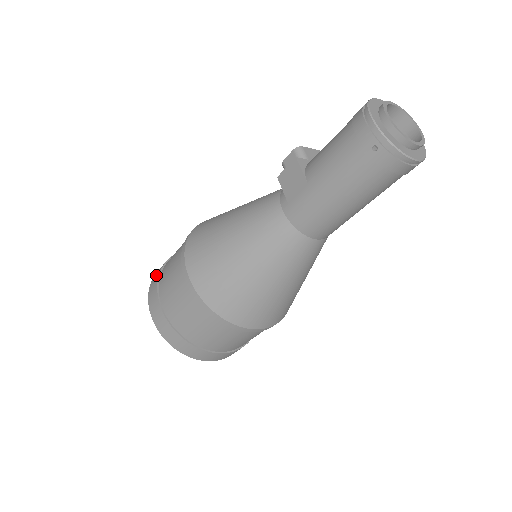
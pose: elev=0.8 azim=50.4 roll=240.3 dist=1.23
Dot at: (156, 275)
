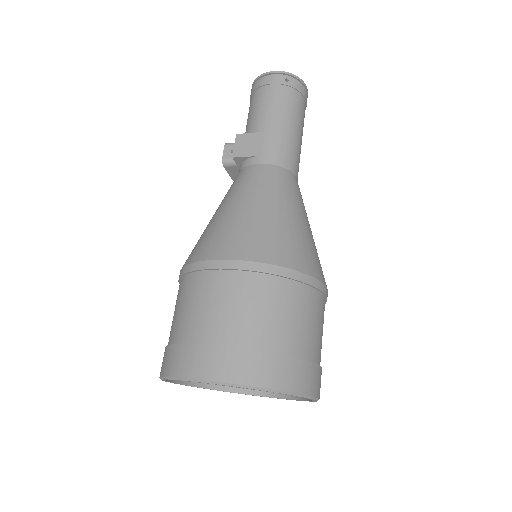
Dot at: (172, 357)
